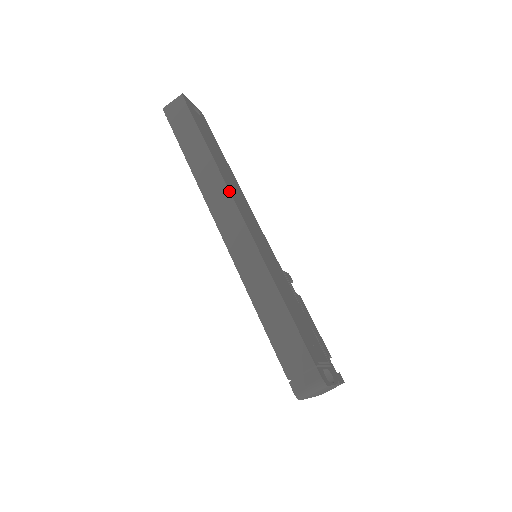
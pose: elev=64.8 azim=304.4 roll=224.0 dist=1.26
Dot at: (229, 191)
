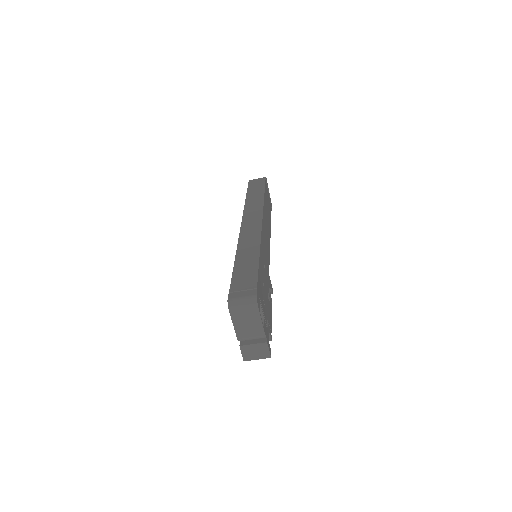
Dot at: (263, 211)
